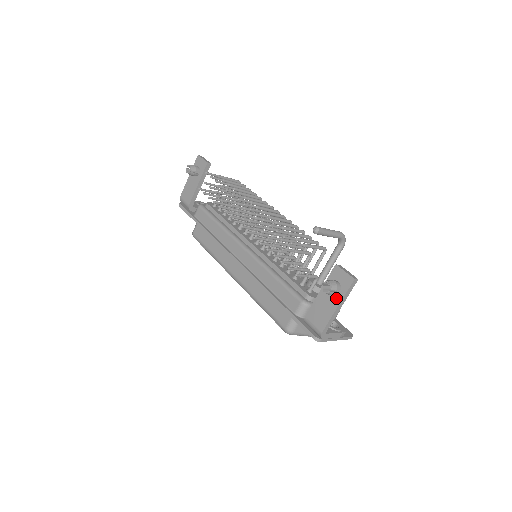
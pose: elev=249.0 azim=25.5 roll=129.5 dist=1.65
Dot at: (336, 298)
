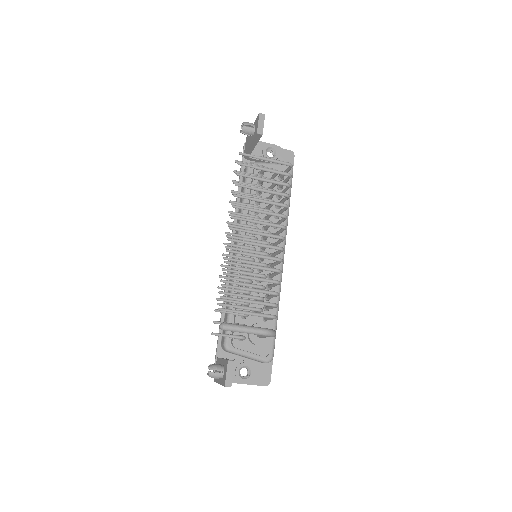
Dot at: (220, 378)
